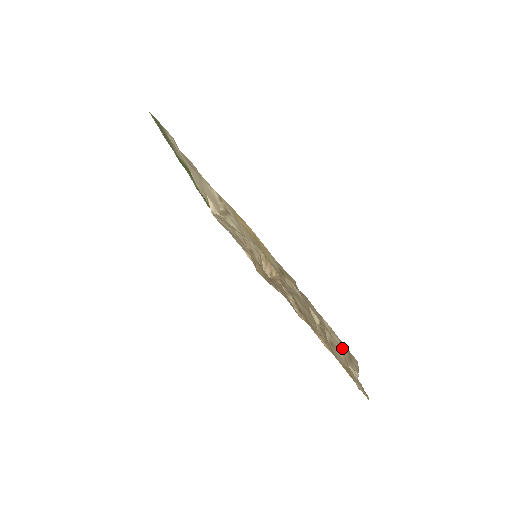
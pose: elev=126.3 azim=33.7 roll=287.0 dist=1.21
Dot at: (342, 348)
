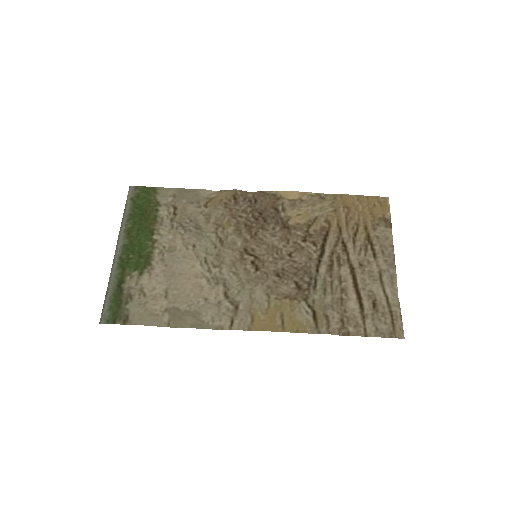
Dot at: (386, 321)
